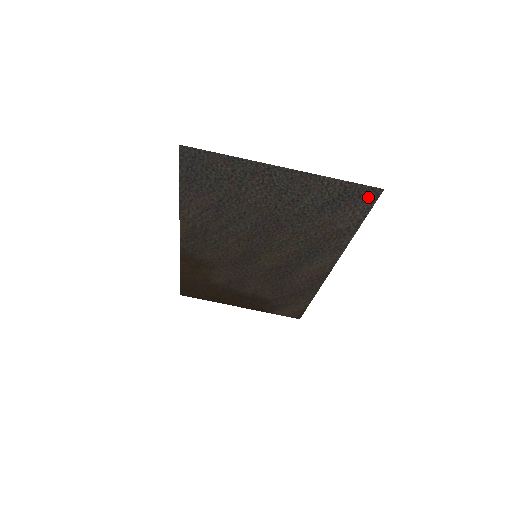
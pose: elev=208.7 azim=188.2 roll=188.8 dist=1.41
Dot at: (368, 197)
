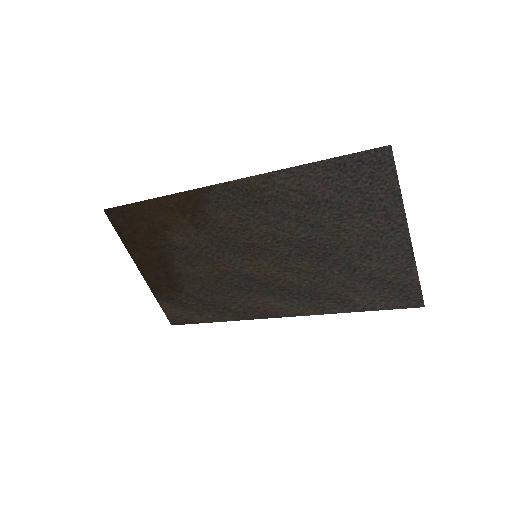
Dot at: (408, 301)
